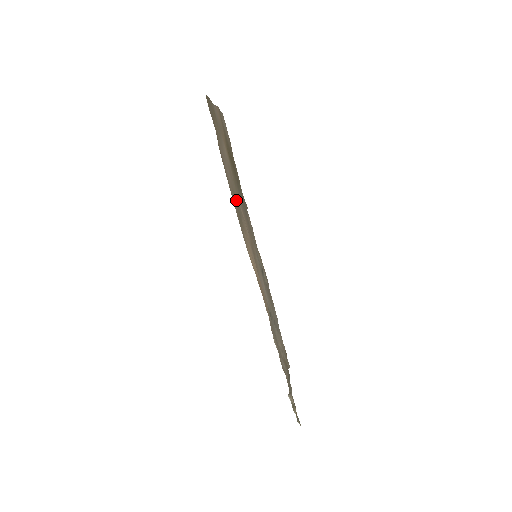
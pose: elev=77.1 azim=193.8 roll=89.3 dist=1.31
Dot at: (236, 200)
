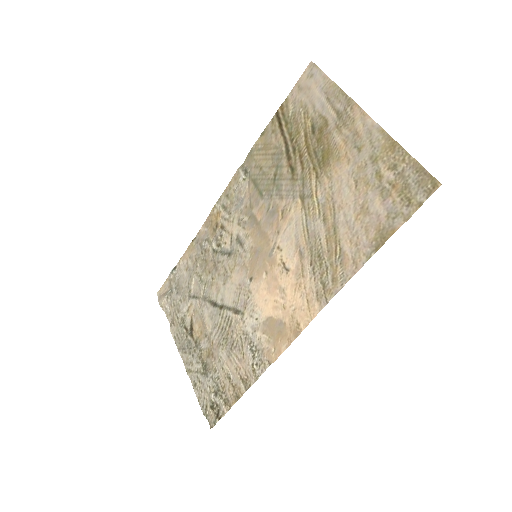
Dot at: (324, 240)
